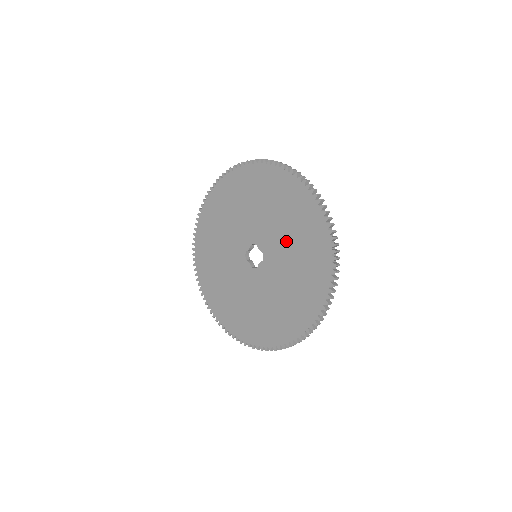
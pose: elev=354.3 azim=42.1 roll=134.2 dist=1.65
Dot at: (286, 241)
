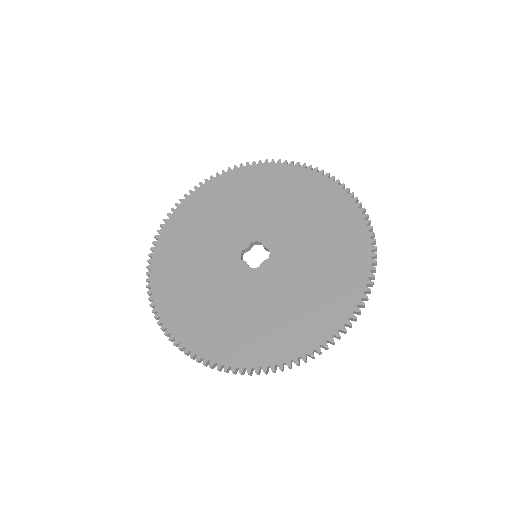
Dot at: (306, 234)
